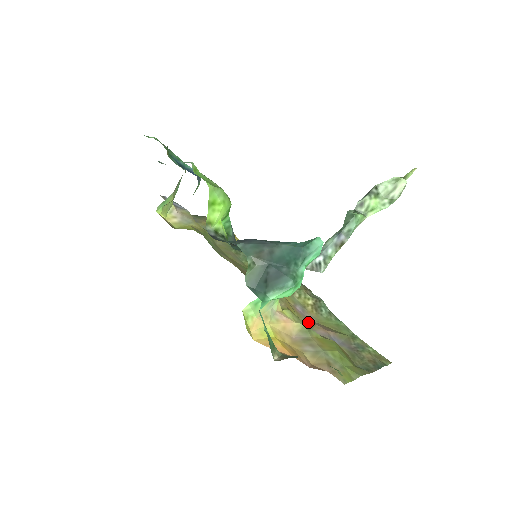
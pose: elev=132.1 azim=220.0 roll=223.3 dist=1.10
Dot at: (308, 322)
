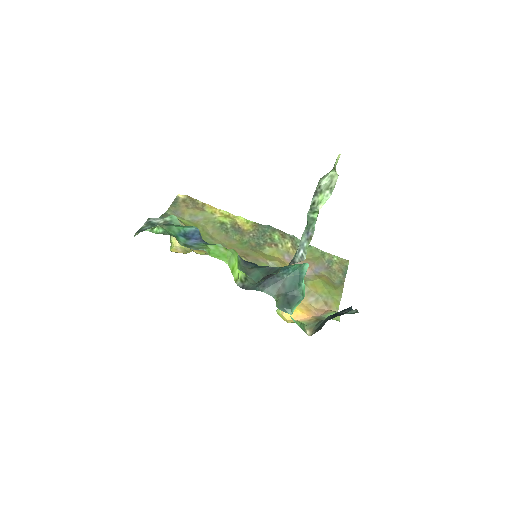
Dot at: occluded
